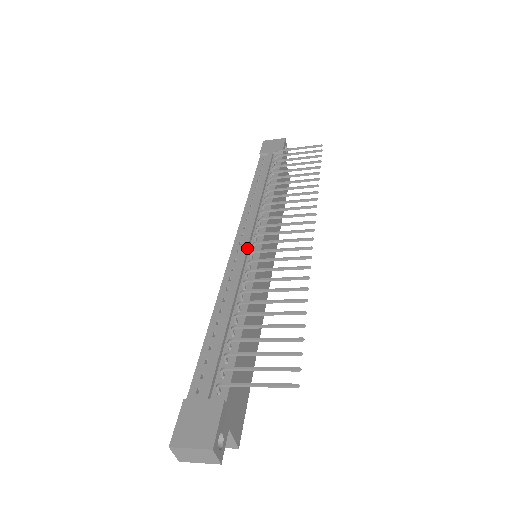
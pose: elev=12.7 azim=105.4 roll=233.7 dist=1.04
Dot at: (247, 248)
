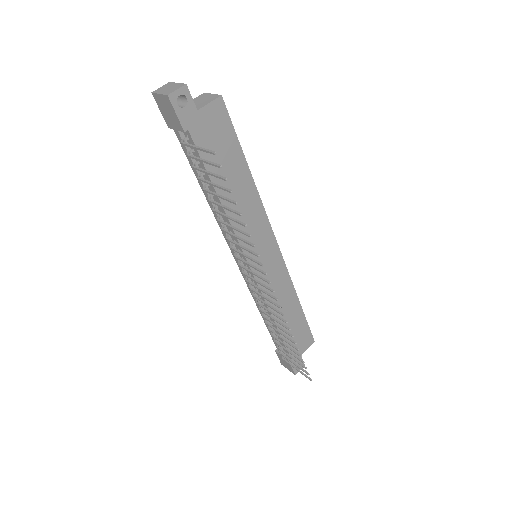
Dot at: (245, 276)
